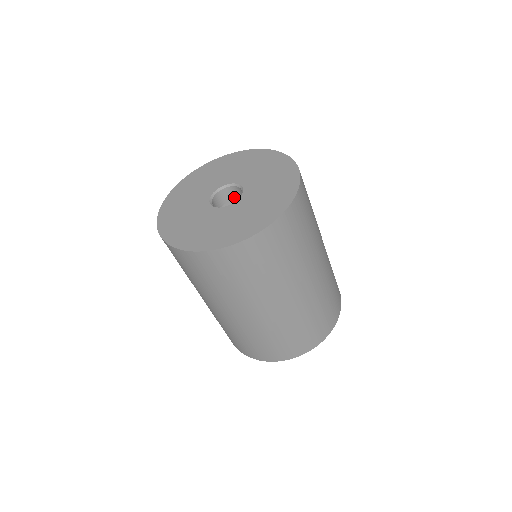
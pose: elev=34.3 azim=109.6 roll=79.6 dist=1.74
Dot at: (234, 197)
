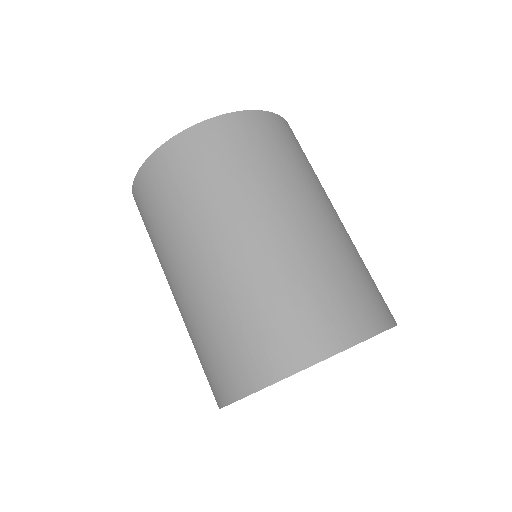
Dot at: occluded
